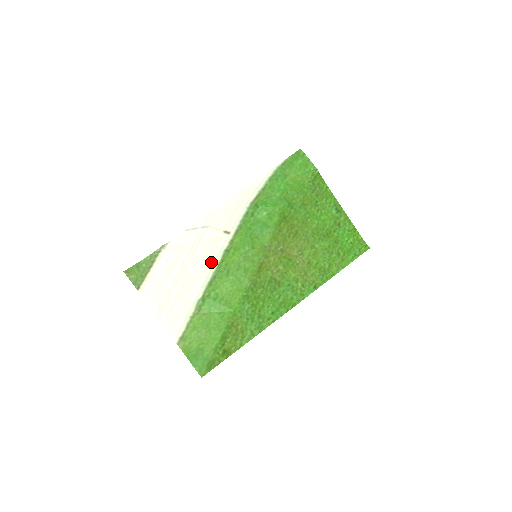
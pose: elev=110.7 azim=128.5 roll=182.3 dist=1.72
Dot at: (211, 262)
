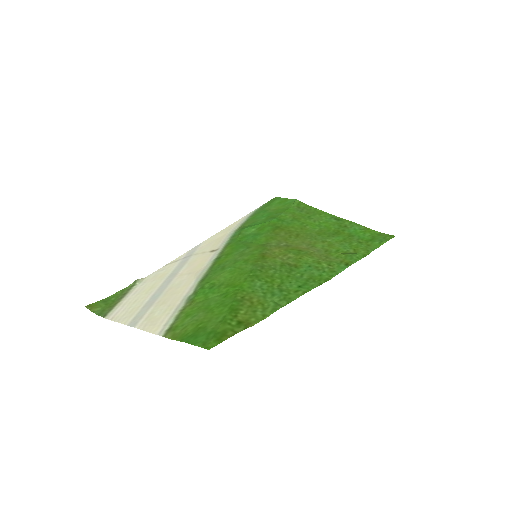
Dot at: (200, 270)
